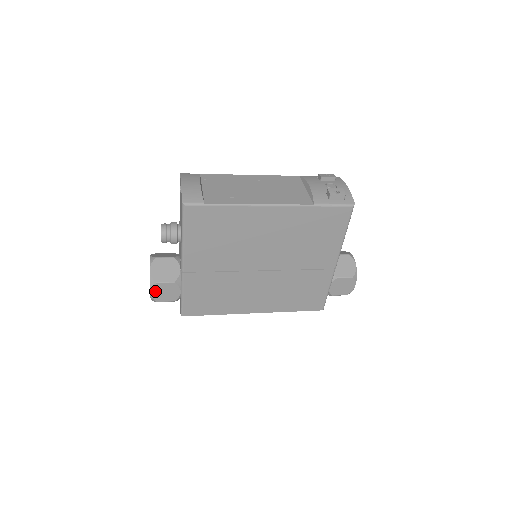
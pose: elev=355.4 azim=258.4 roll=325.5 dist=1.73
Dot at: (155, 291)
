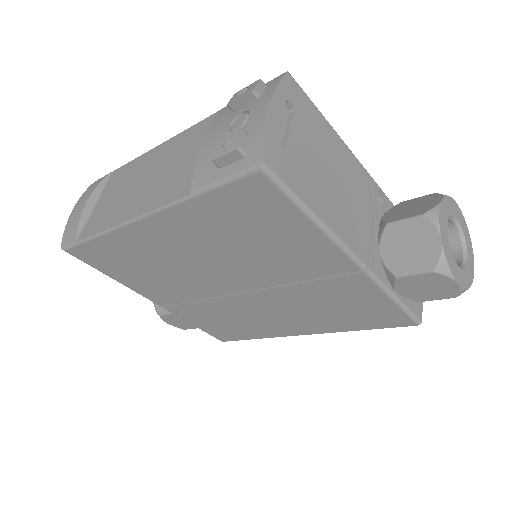
Dot at: (169, 321)
